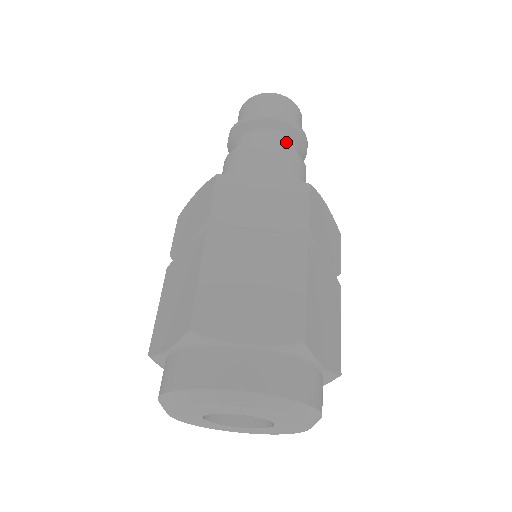
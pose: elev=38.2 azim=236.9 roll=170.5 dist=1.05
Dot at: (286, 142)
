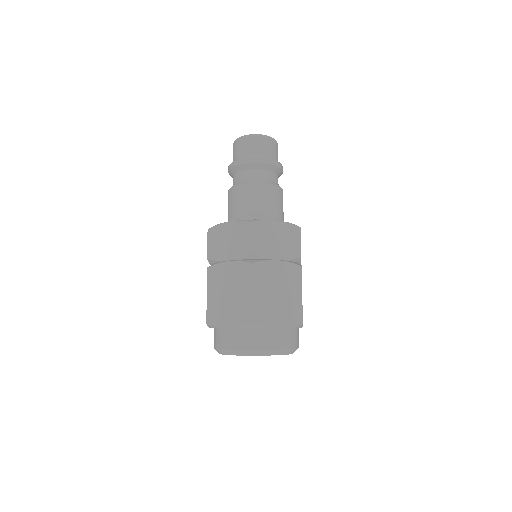
Dot at: (254, 176)
